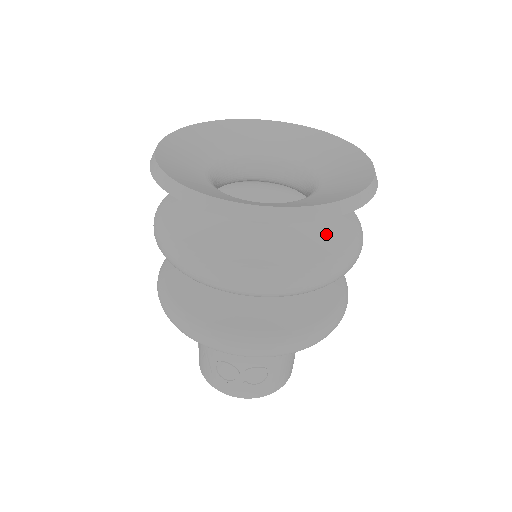
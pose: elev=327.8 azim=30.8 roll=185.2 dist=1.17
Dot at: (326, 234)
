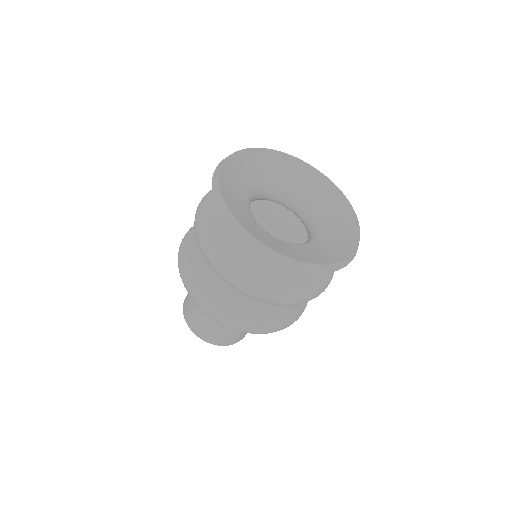
Dot at: (299, 274)
